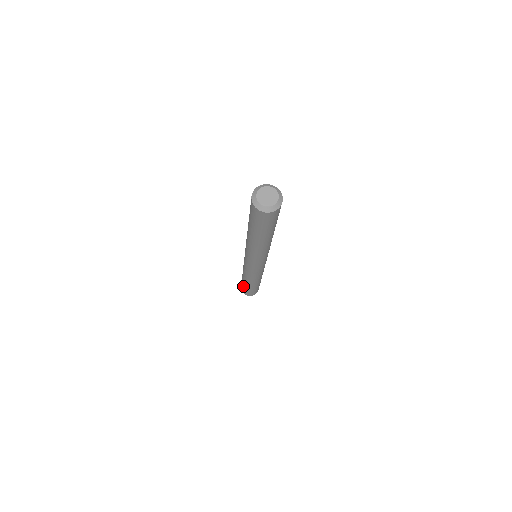
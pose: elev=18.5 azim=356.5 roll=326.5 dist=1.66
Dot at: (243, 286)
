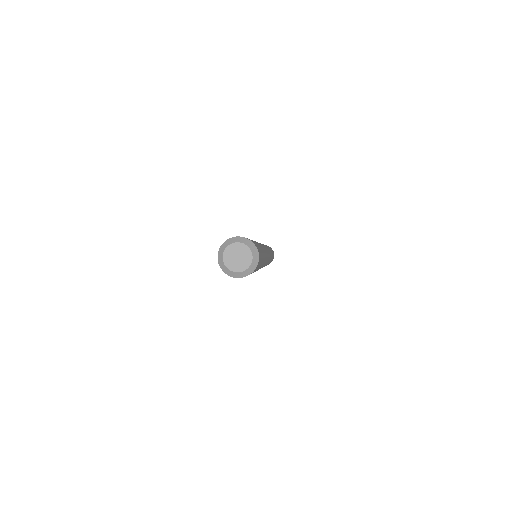
Dot at: occluded
